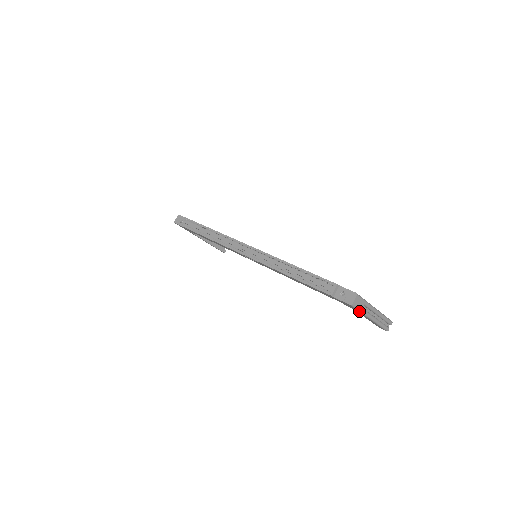
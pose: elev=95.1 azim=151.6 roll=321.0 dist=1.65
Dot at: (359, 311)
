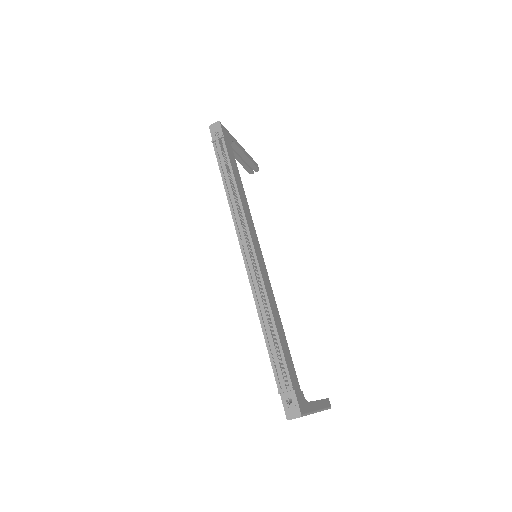
Dot at: occluded
